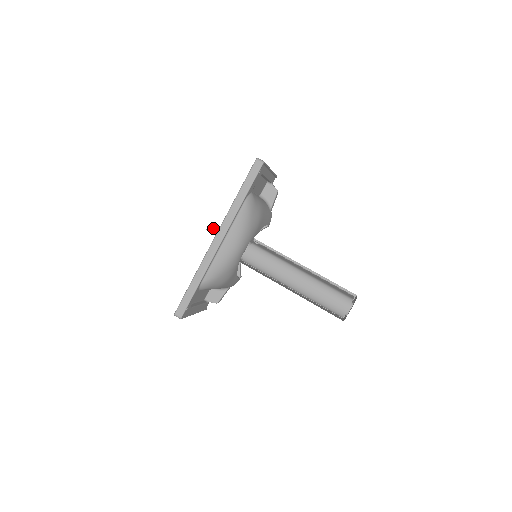
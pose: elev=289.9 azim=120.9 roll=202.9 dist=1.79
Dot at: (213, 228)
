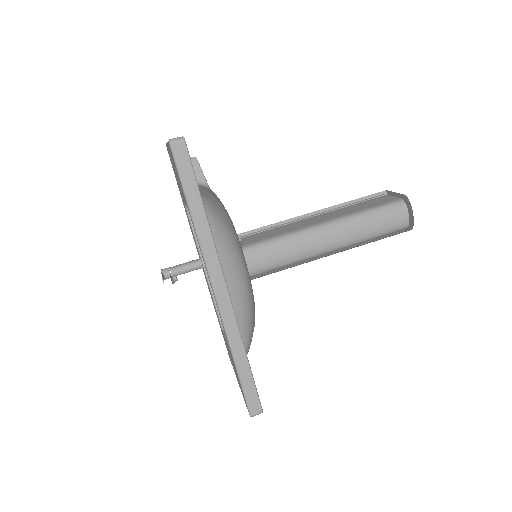
Dot at: occluded
